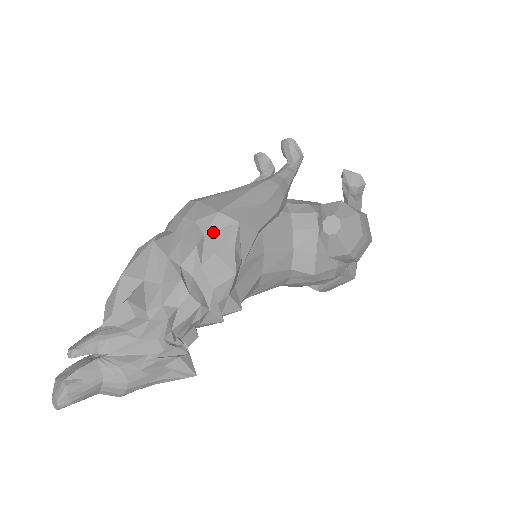
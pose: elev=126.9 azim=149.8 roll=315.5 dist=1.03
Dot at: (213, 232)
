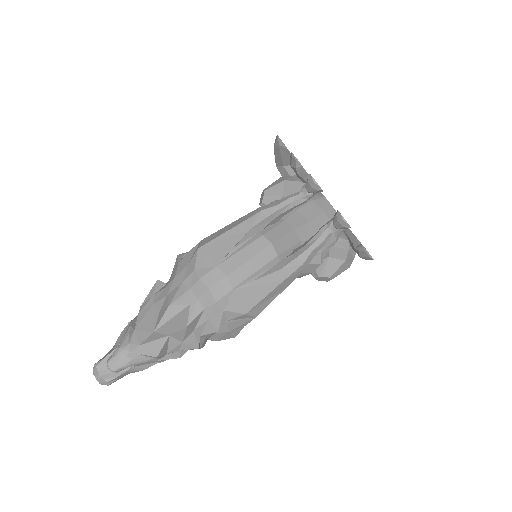
Dot at: (234, 320)
